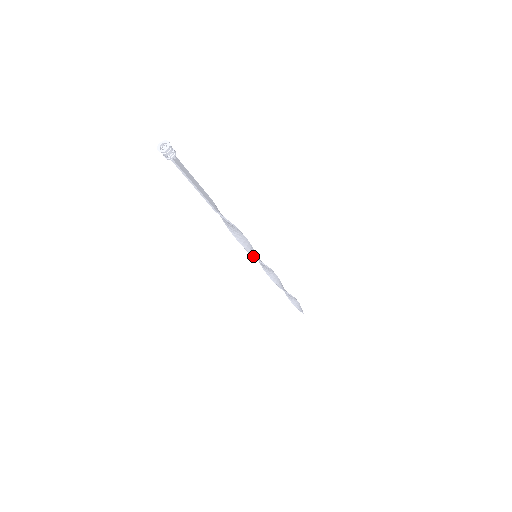
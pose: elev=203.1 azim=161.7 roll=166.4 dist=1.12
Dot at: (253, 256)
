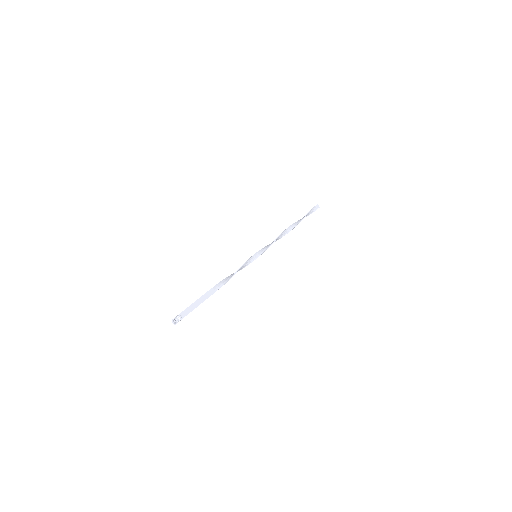
Dot at: occluded
